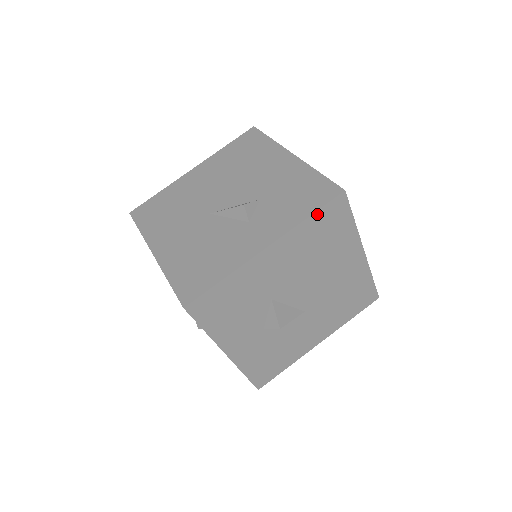
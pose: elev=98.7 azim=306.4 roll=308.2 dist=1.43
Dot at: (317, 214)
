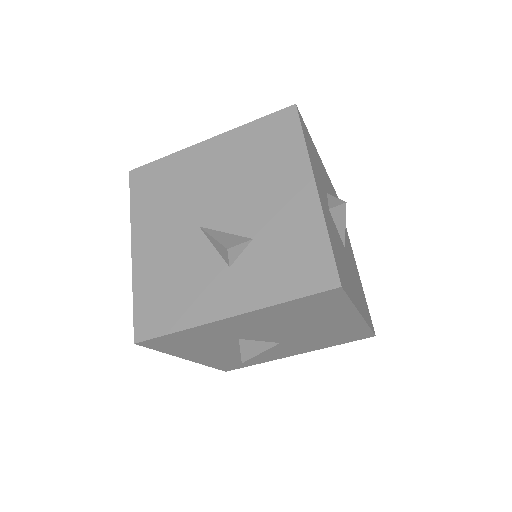
Dot at: (300, 300)
